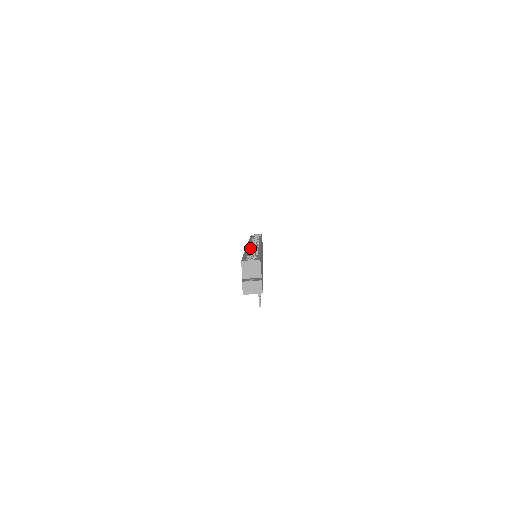
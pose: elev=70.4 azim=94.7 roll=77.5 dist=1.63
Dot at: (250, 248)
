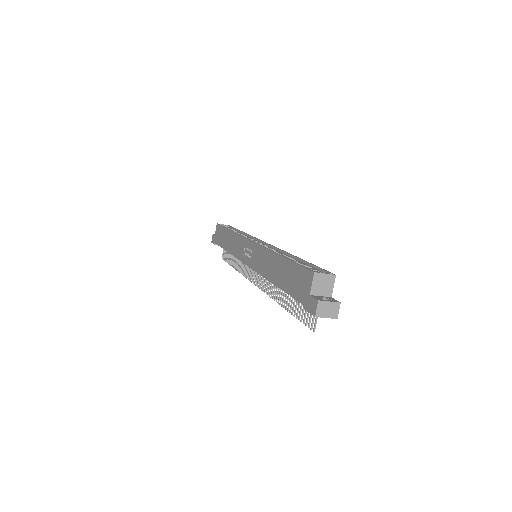
Dot at: occluded
